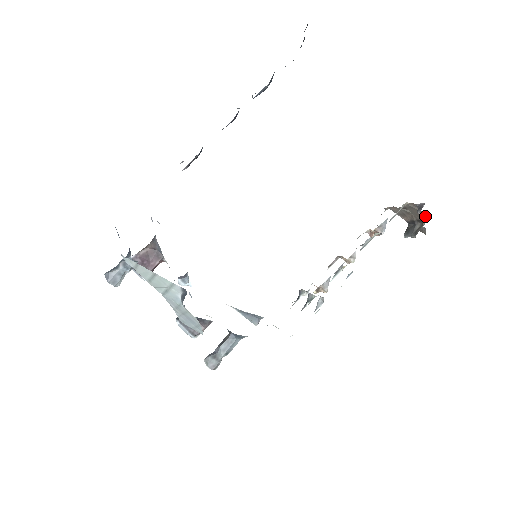
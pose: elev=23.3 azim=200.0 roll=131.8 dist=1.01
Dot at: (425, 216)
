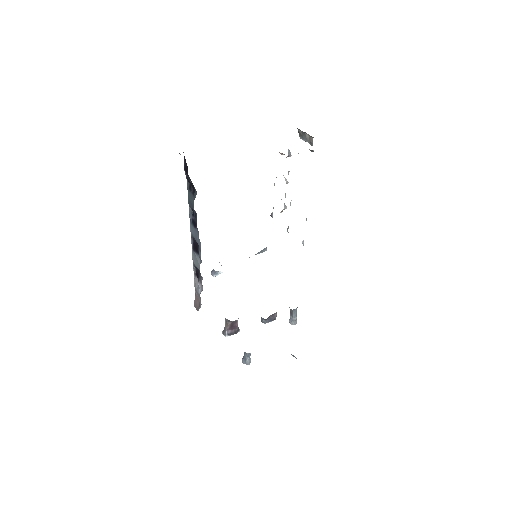
Dot at: occluded
